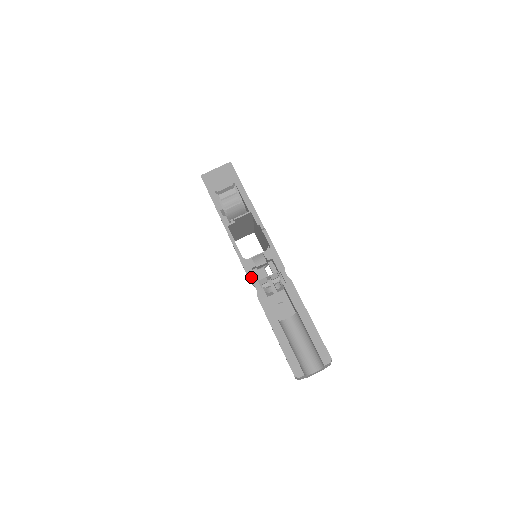
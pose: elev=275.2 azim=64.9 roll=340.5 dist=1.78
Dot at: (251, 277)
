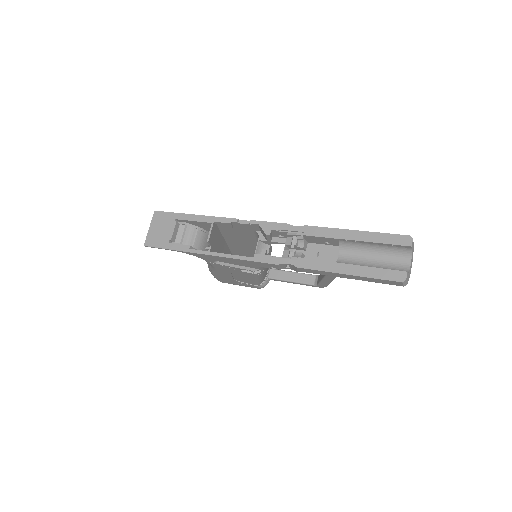
Dot at: (273, 261)
